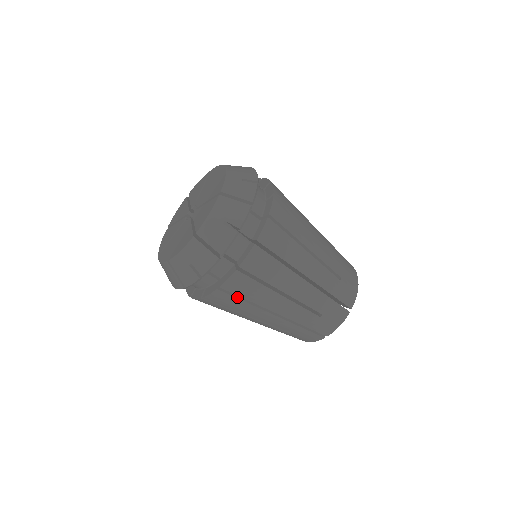
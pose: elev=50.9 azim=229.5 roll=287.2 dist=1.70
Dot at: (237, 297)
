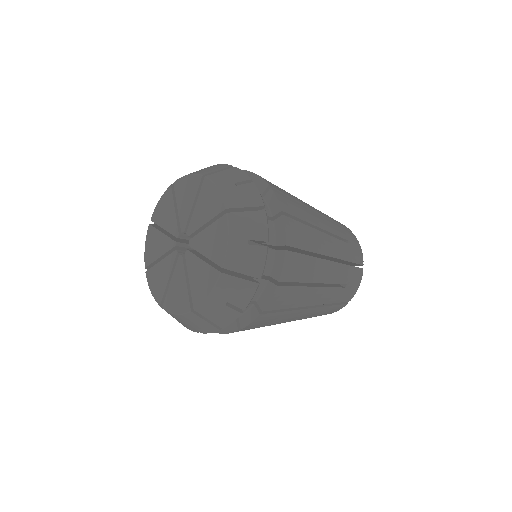
Dot at: (277, 311)
